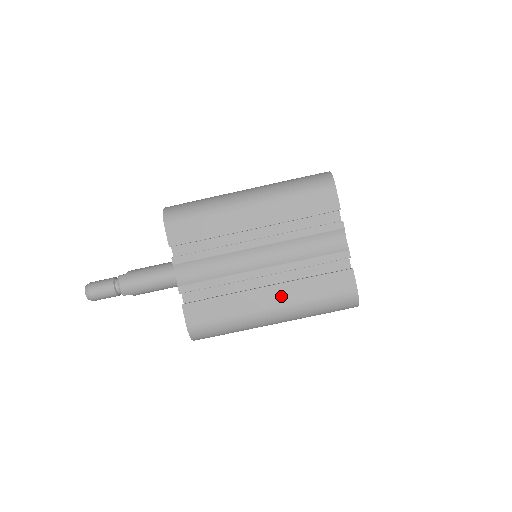
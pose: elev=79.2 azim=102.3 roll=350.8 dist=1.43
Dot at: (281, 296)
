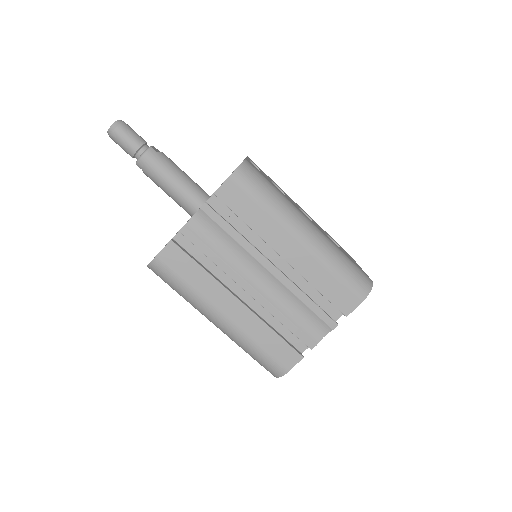
Dot at: (240, 317)
